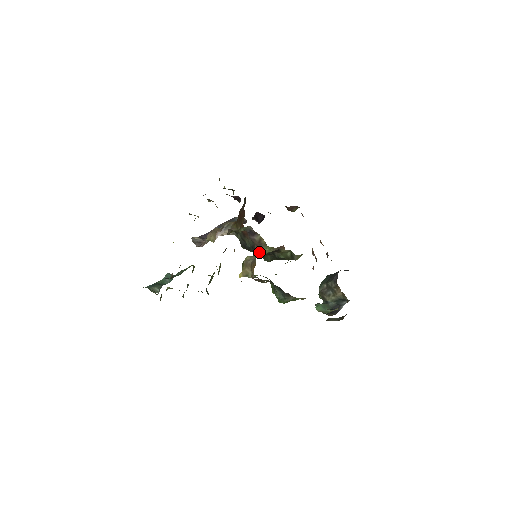
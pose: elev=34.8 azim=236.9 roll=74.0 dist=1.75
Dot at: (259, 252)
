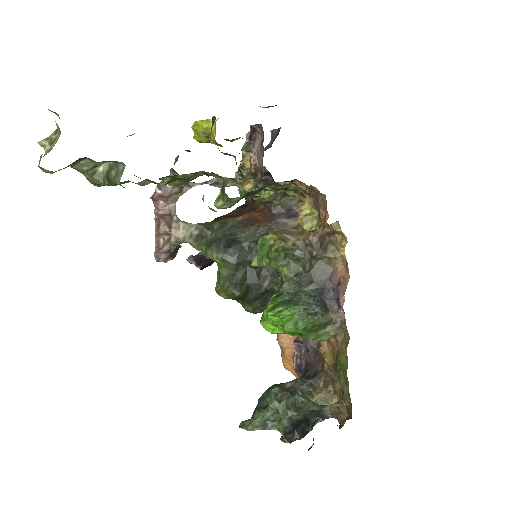
Dot at: occluded
